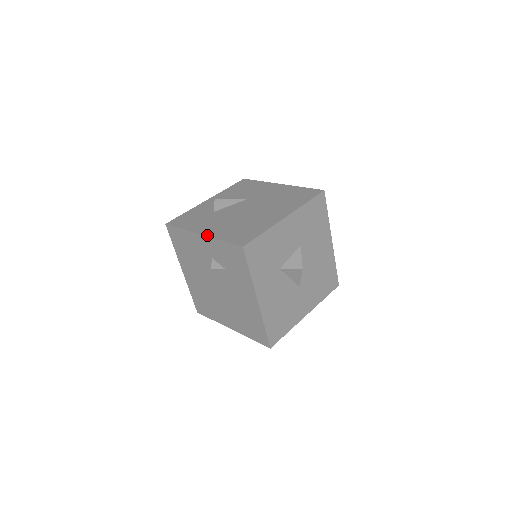
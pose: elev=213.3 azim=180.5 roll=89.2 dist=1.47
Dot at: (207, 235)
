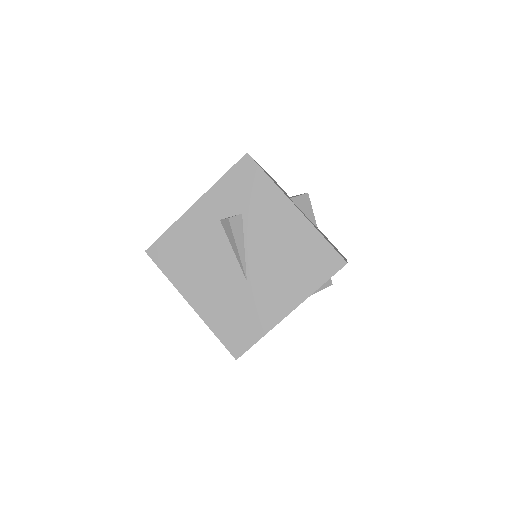
Dot at: (202, 195)
